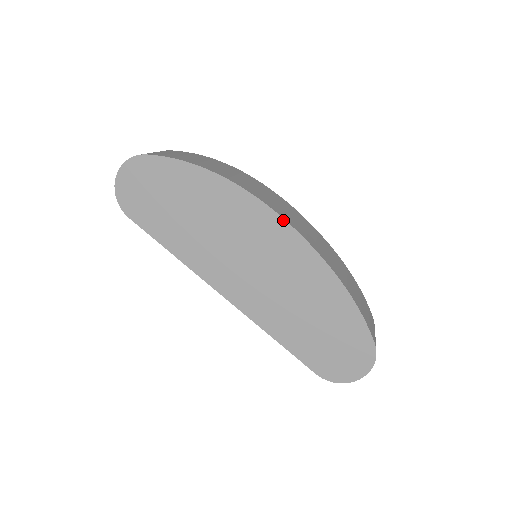
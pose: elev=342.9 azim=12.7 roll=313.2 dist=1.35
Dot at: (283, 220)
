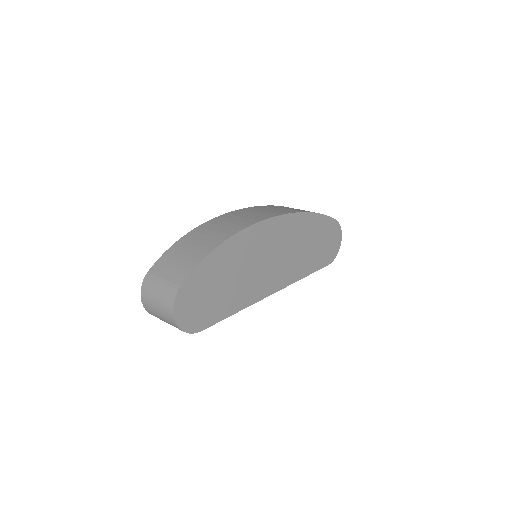
Dot at: (271, 219)
